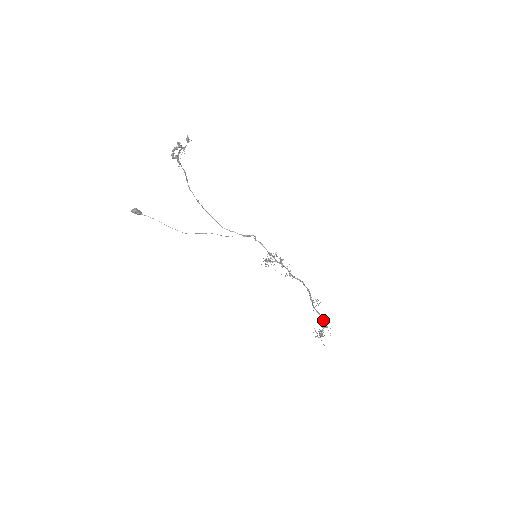
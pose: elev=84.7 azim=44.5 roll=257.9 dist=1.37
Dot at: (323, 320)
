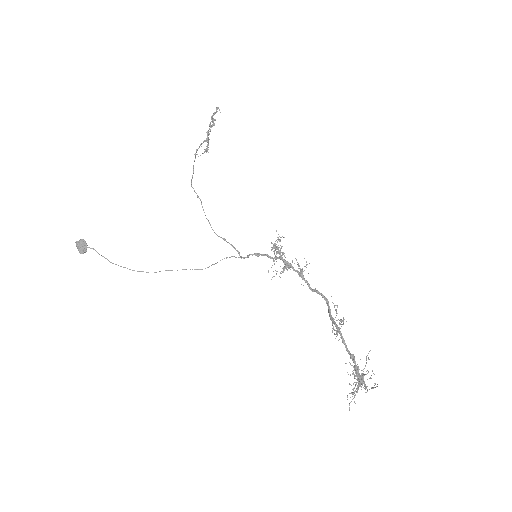
Dot at: occluded
